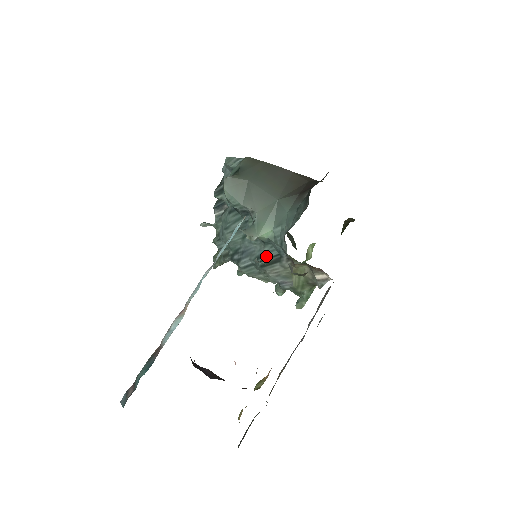
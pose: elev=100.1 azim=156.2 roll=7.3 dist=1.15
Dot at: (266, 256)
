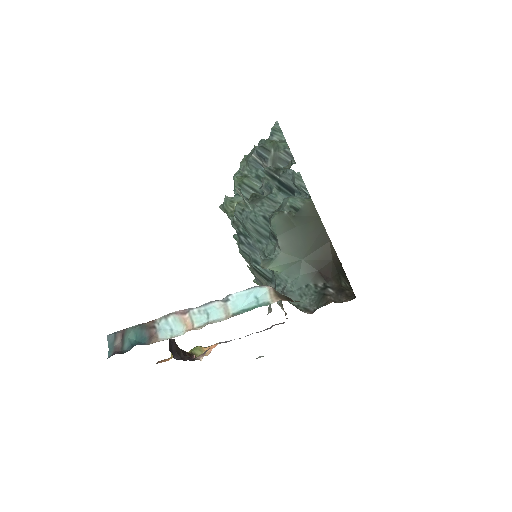
Dot at: (262, 270)
